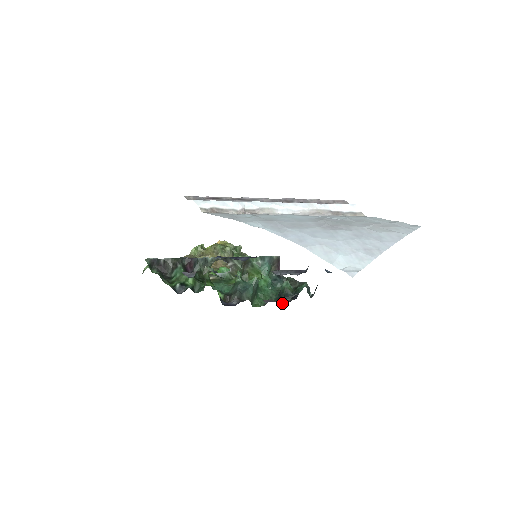
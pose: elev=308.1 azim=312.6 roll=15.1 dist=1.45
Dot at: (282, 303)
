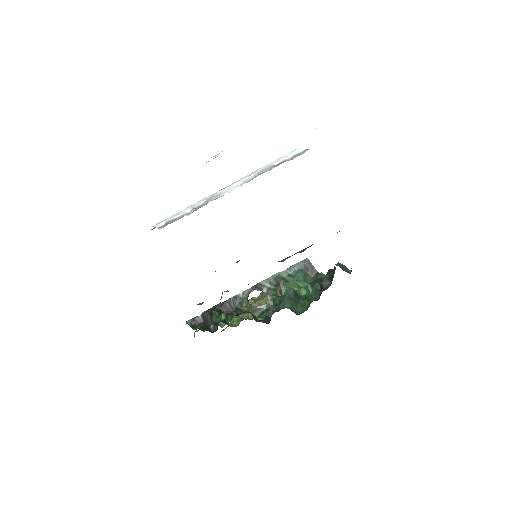
Dot at: (318, 292)
